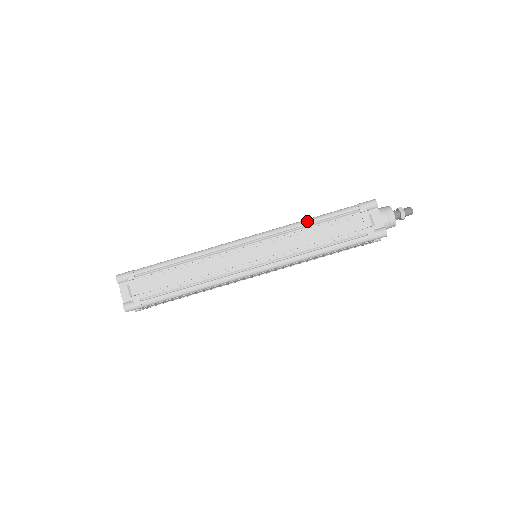
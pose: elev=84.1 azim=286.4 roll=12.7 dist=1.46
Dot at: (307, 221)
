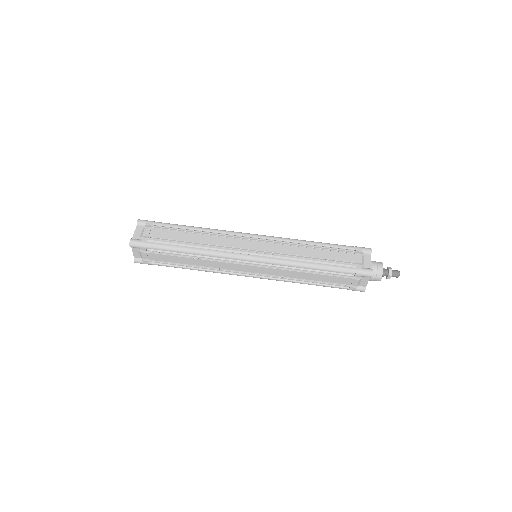
Dot at: (309, 241)
